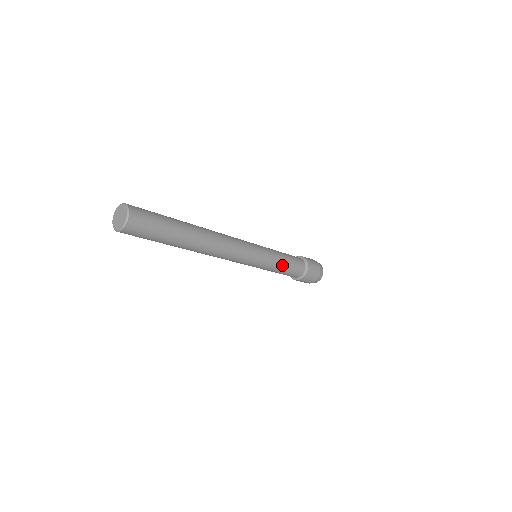
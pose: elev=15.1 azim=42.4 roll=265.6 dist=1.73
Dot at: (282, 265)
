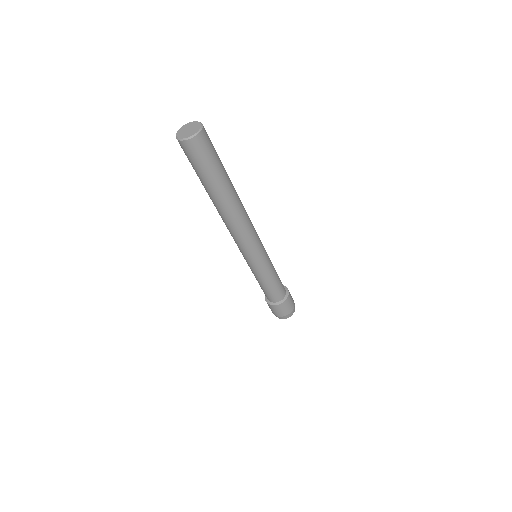
Dot at: (269, 281)
